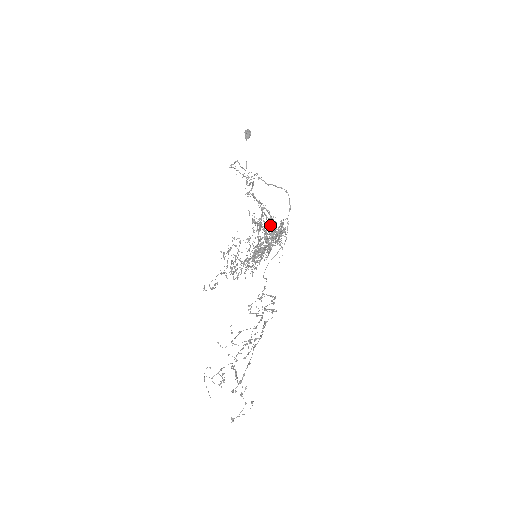
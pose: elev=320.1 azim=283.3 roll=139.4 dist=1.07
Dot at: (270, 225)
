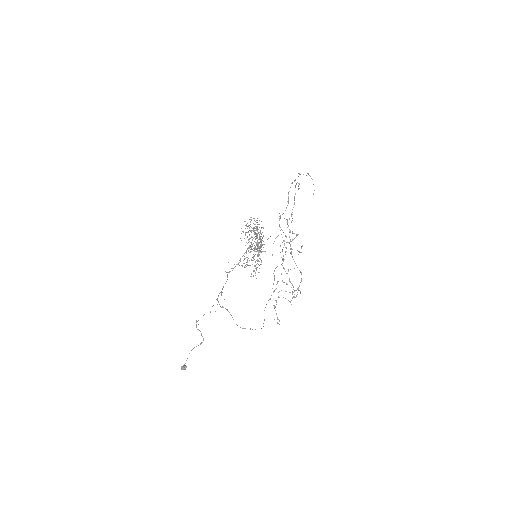
Dot at: occluded
